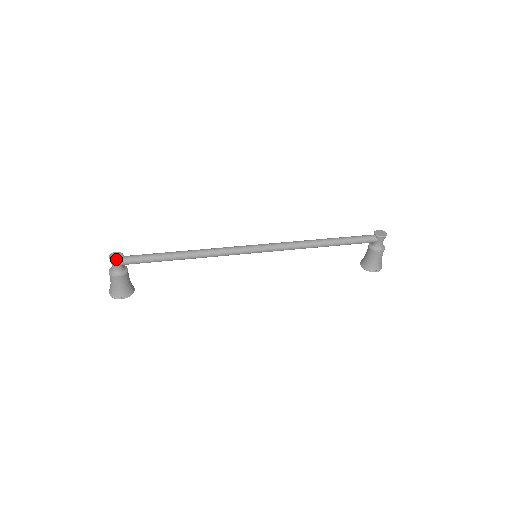
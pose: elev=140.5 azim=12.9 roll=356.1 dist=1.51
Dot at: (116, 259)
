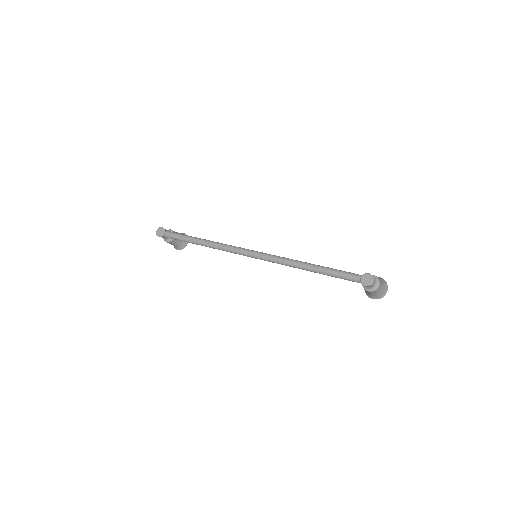
Dot at: (159, 236)
